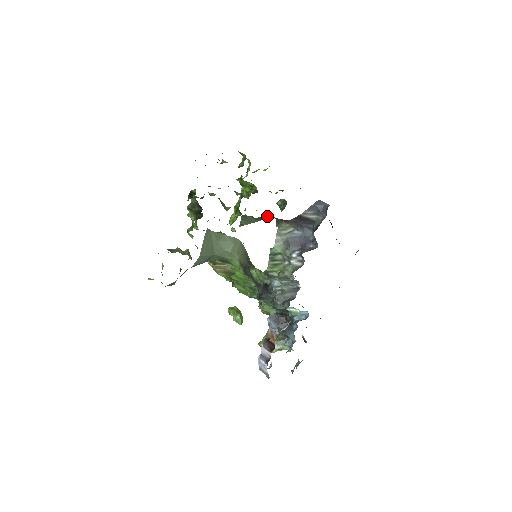
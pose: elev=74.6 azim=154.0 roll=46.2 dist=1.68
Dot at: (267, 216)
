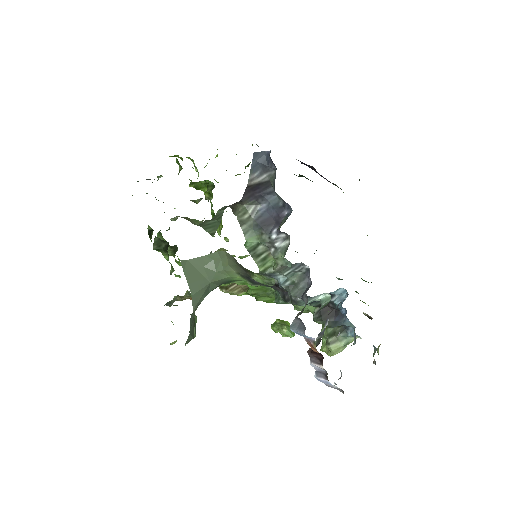
Dot at: (220, 210)
